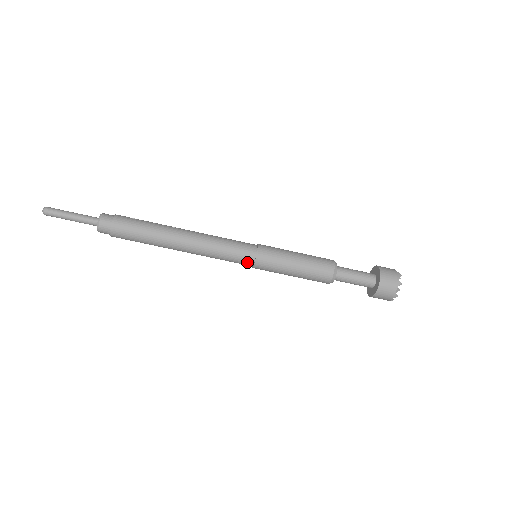
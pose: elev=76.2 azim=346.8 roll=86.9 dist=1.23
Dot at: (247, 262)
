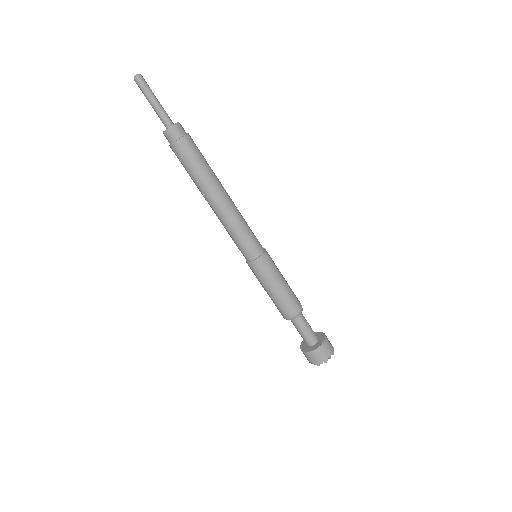
Dot at: (253, 253)
